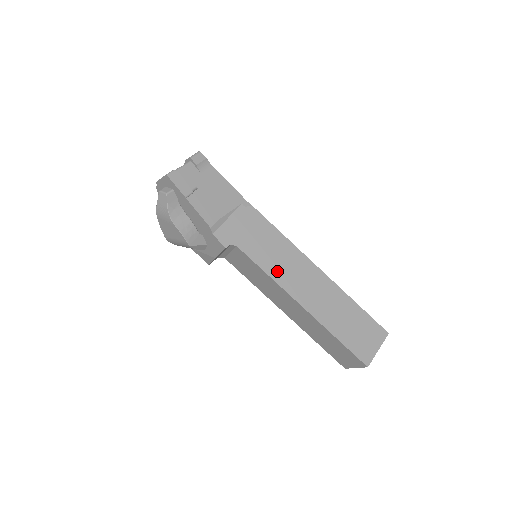
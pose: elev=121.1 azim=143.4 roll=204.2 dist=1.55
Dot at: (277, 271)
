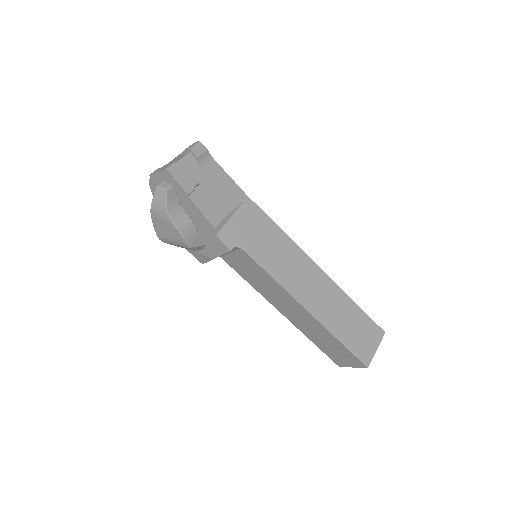
Dot at: (282, 274)
